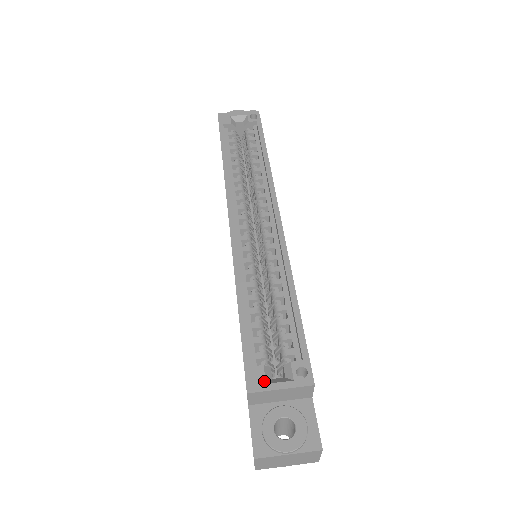
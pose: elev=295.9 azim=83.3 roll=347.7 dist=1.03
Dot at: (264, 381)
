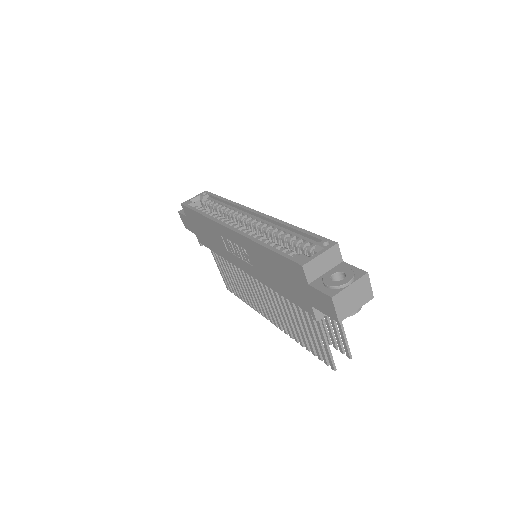
Dot at: (308, 257)
